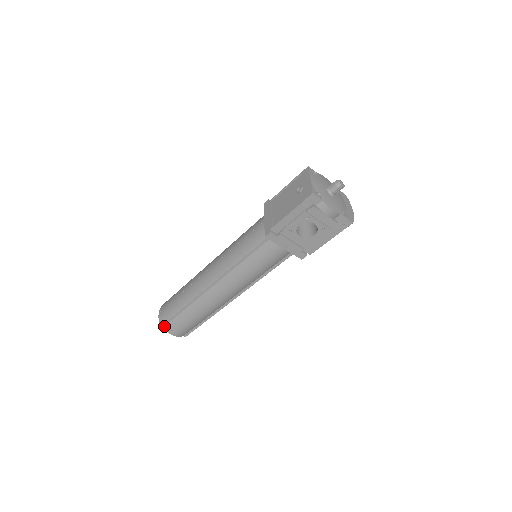
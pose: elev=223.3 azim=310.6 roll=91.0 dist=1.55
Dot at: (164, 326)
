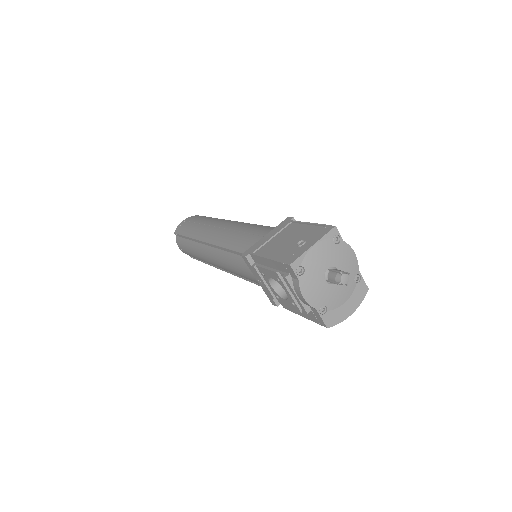
Dot at: (176, 235)
